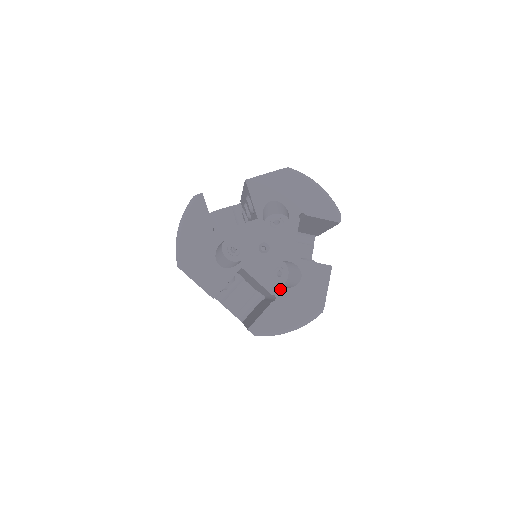
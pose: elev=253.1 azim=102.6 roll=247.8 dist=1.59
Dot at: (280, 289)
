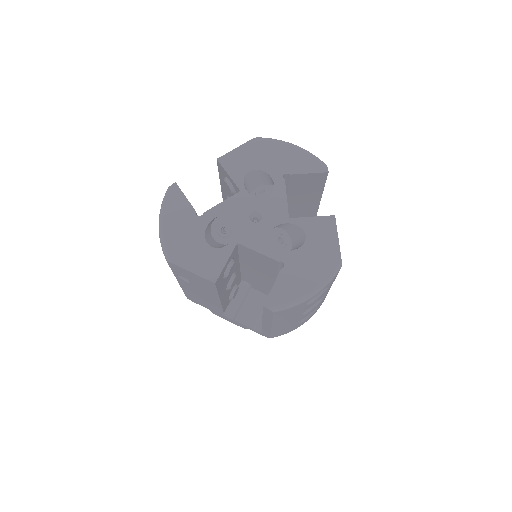
Dot at: (286, 253)
